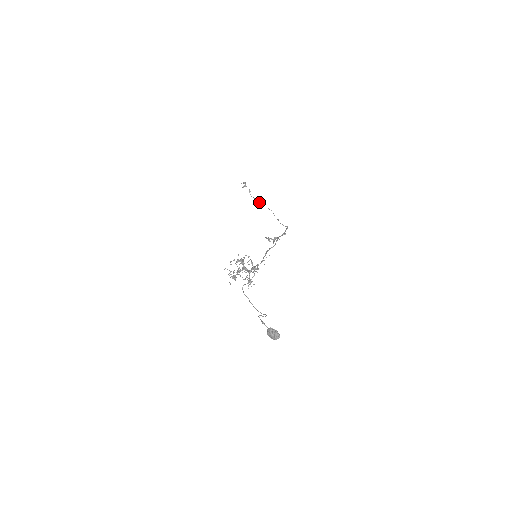
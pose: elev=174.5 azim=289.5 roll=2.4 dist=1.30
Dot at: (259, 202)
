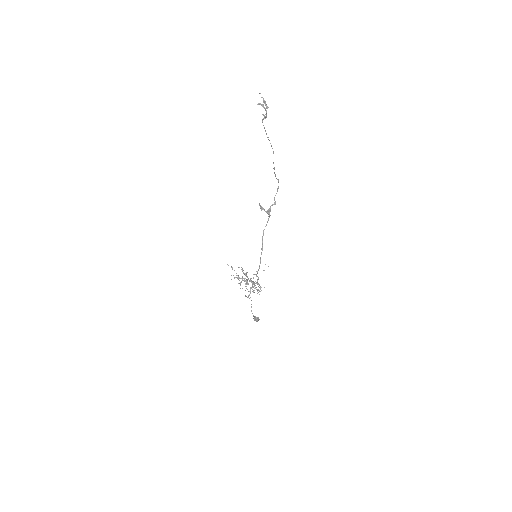
Dot at: (267, 137)
